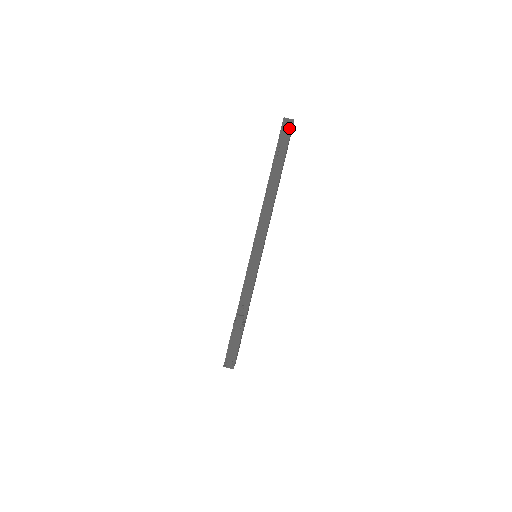
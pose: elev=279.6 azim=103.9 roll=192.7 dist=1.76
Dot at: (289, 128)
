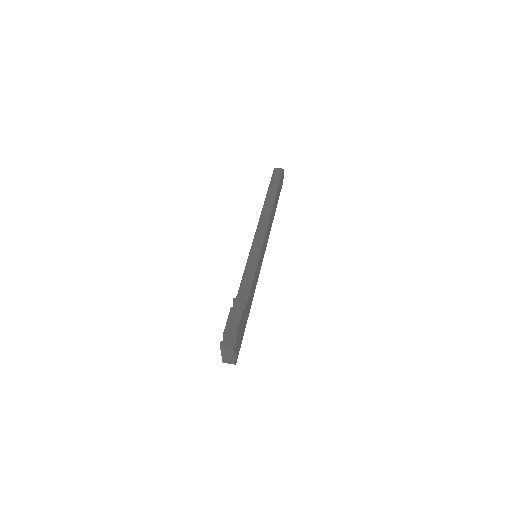
Dot at: (280, 172)
